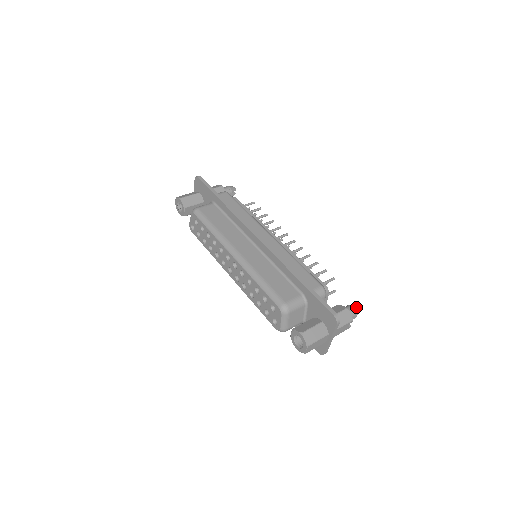
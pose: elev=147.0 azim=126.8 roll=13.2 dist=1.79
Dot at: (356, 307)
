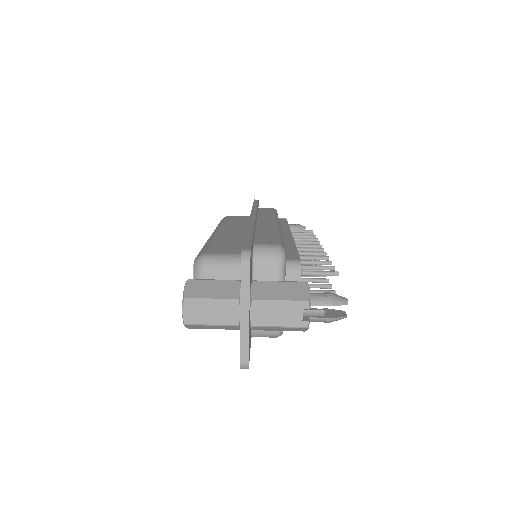
Dot at: (336, 295)
